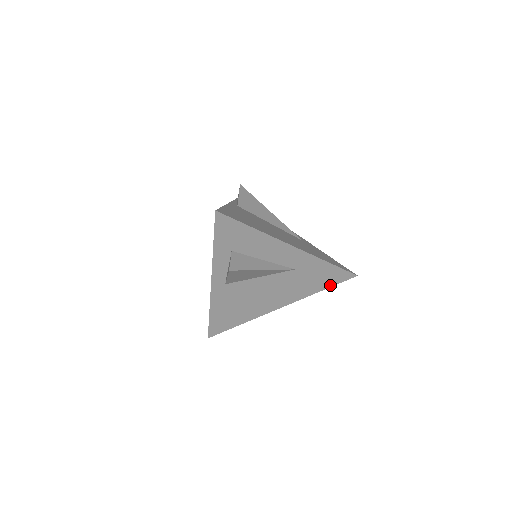
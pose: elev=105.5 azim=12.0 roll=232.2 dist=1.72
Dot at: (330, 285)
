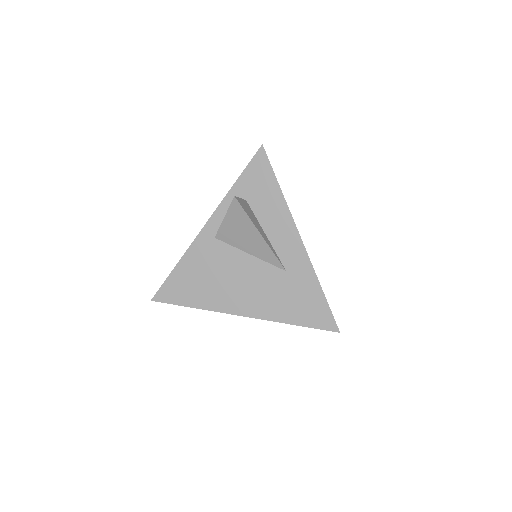
Dot at: (306, 324)
